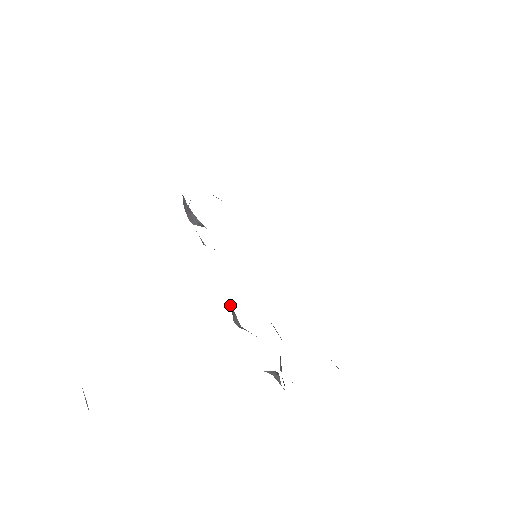
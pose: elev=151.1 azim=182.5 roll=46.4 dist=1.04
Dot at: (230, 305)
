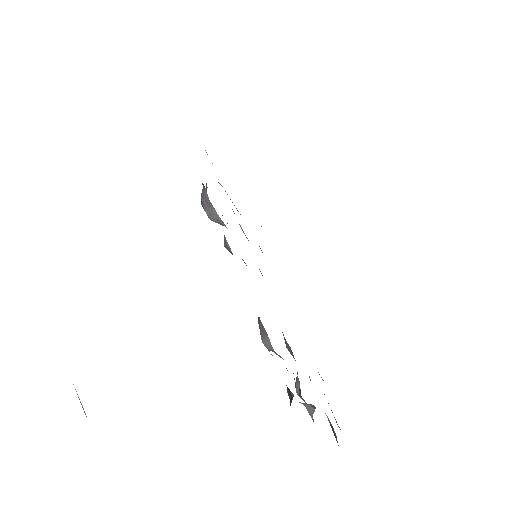
Dot at: (260, 324)
